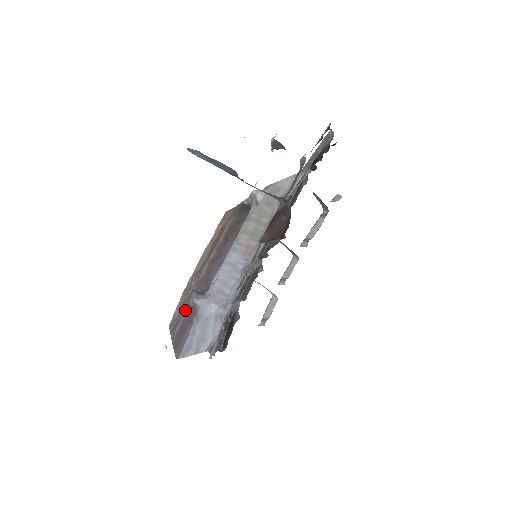
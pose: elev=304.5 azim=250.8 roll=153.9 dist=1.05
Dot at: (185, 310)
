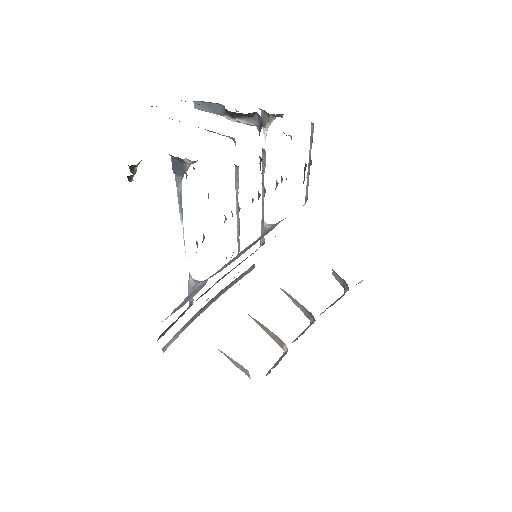
Dot at: occluded
